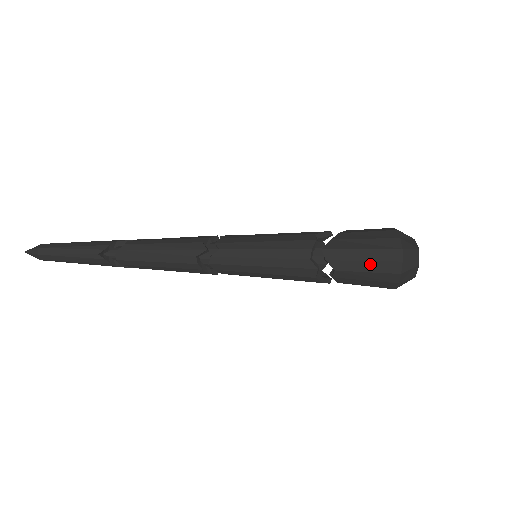
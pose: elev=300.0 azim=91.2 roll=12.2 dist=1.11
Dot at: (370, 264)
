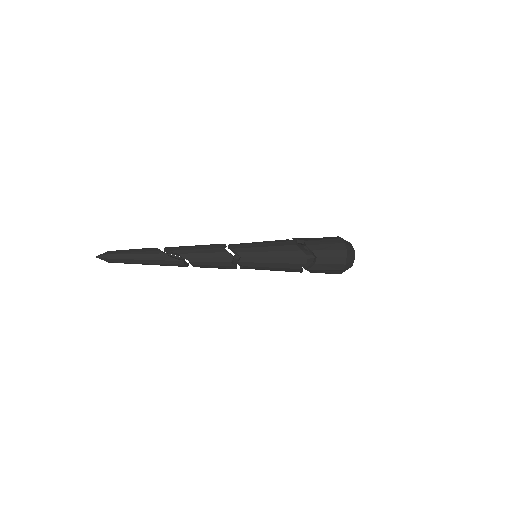
Dot at: (323, 238)
